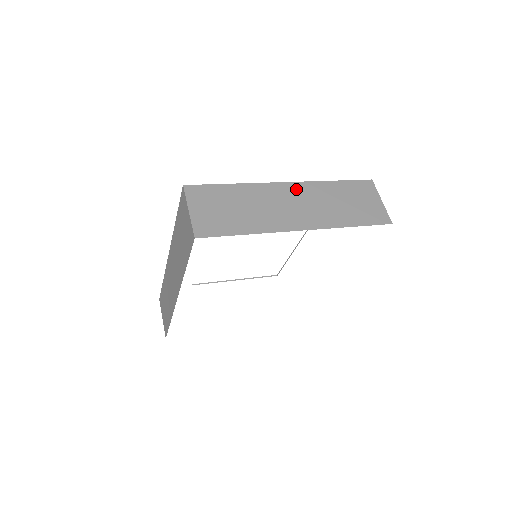
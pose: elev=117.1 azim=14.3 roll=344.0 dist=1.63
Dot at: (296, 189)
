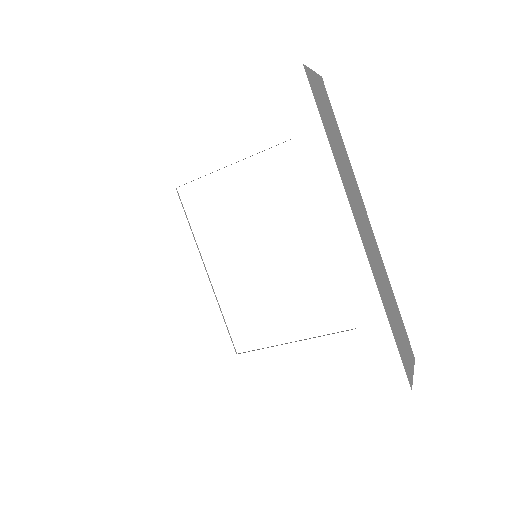
Dot at: occluded
